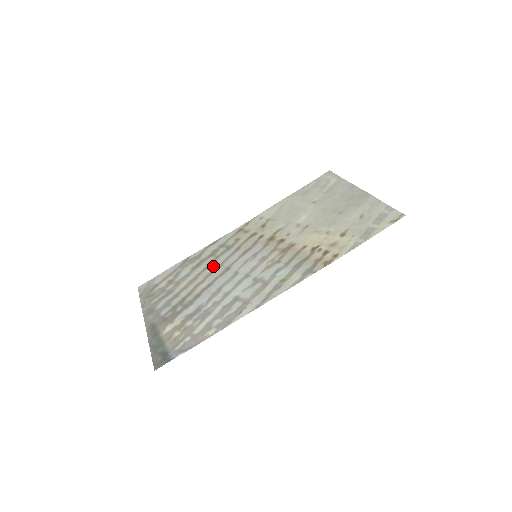
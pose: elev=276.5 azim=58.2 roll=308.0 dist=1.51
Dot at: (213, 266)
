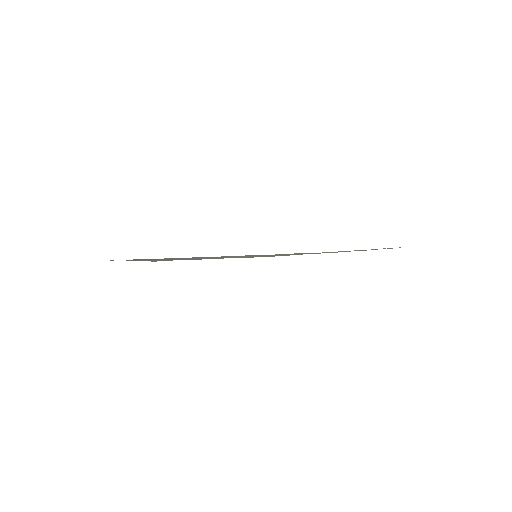
Dot at: occluded
